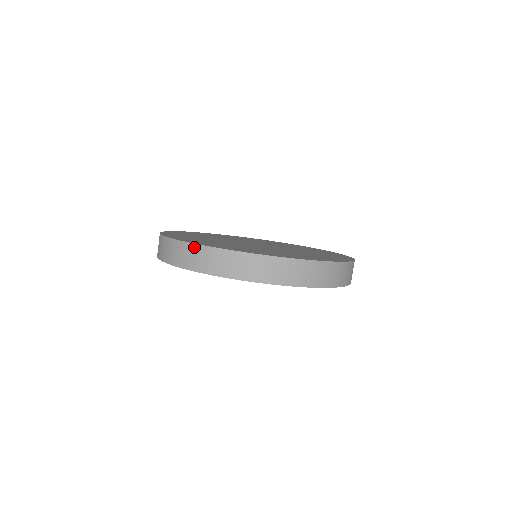
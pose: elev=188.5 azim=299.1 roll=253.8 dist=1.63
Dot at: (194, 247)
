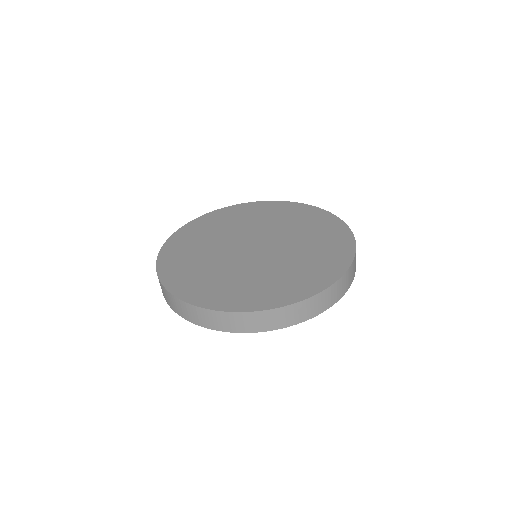
Dot at: (219, 314)
